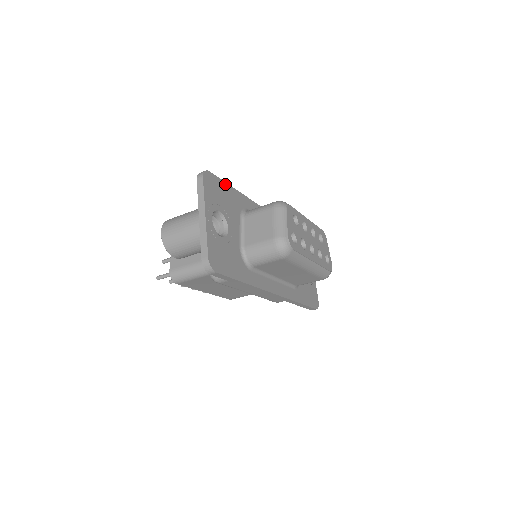
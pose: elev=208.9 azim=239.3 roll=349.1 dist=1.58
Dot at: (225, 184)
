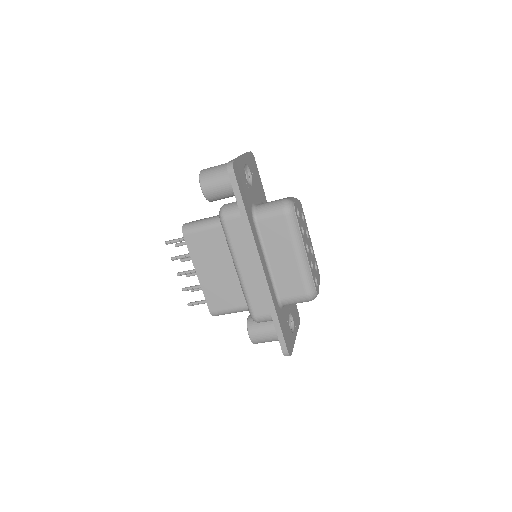
Dot at: (260, 179)
